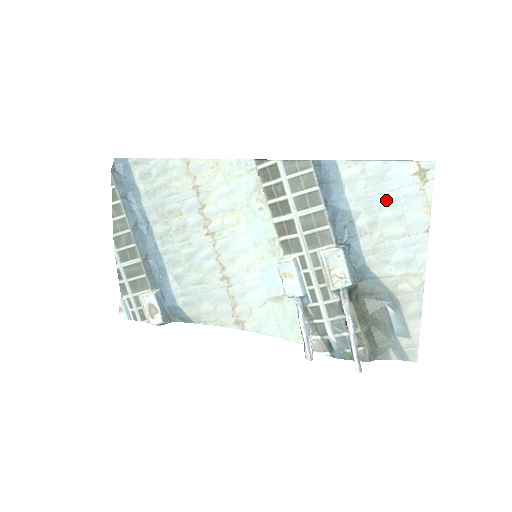
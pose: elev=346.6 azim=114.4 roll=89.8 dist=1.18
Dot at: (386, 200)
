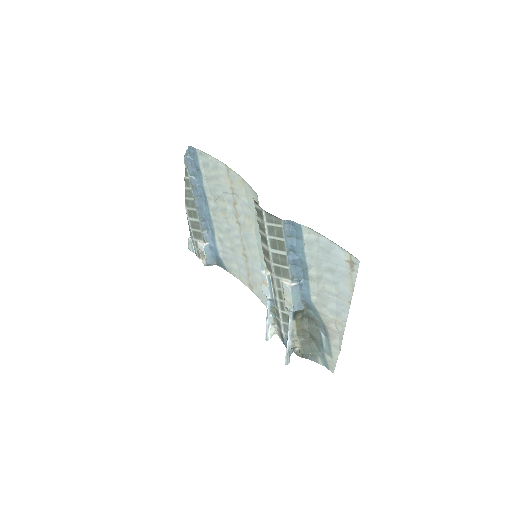
Dot at: (329, 267)
